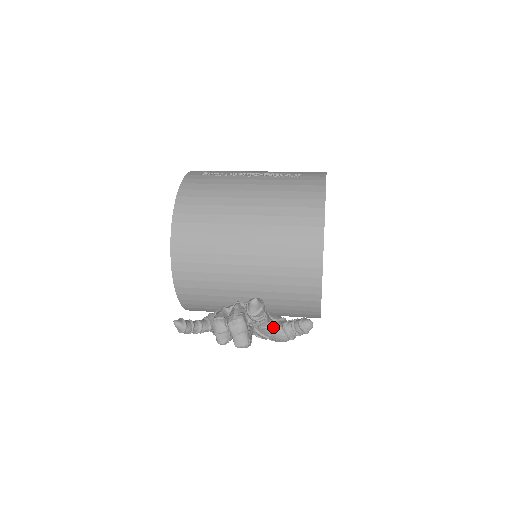
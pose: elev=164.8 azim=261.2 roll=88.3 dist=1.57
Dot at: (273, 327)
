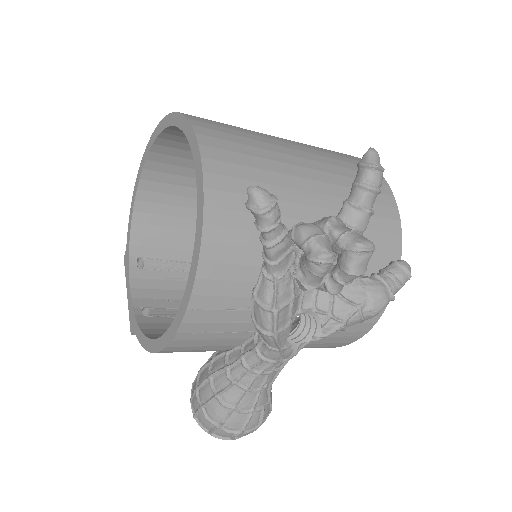
Dot at: (362, 276)
